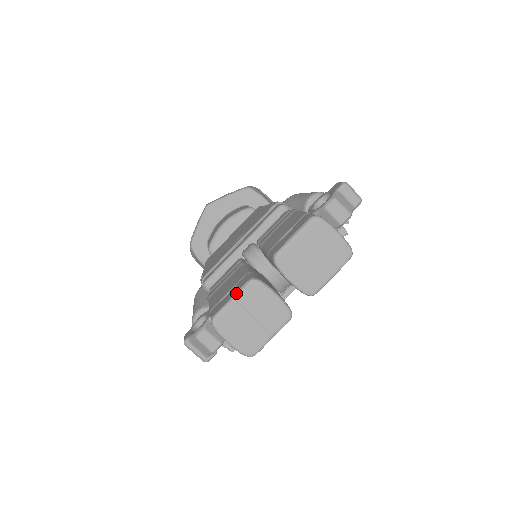
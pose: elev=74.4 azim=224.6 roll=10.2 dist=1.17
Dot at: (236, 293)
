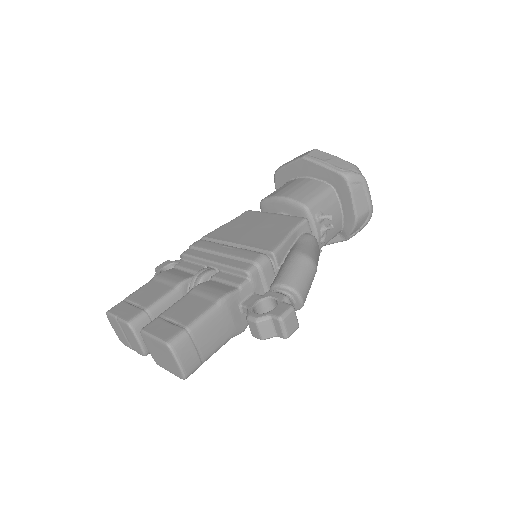
Dot at: (119, 318)
